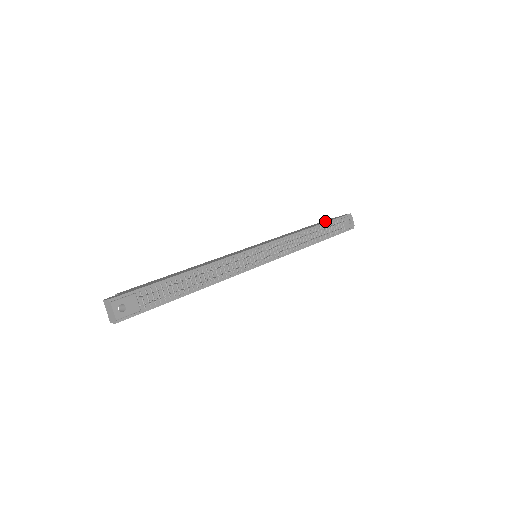
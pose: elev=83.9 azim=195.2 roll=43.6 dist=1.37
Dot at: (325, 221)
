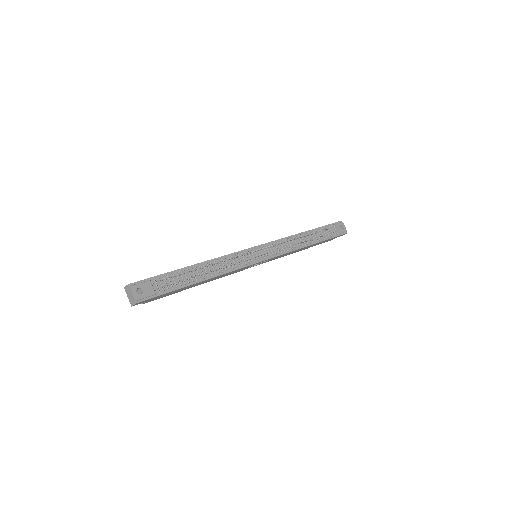
Dot at: occluded
